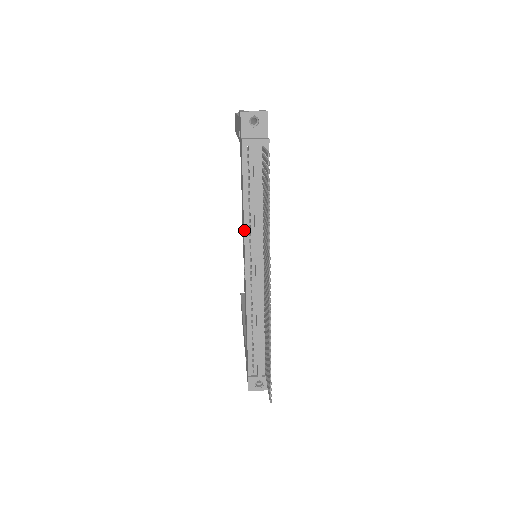
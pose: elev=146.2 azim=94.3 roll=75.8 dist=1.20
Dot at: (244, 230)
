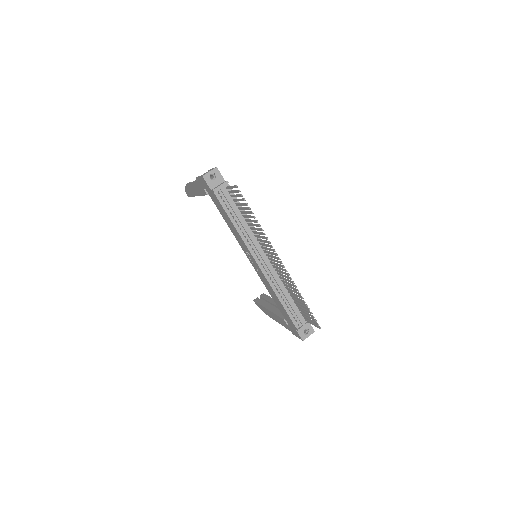
Dot at: (243, 241)
